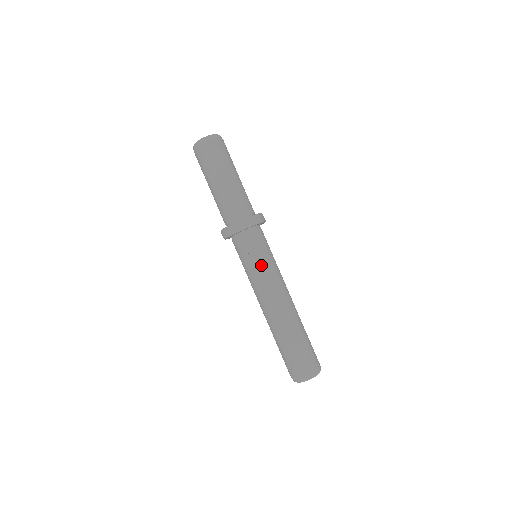
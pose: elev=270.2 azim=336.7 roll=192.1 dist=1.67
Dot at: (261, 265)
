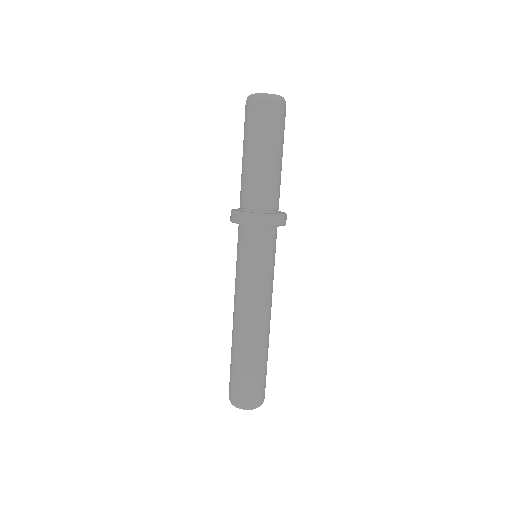
Dot at: (241, 270)
